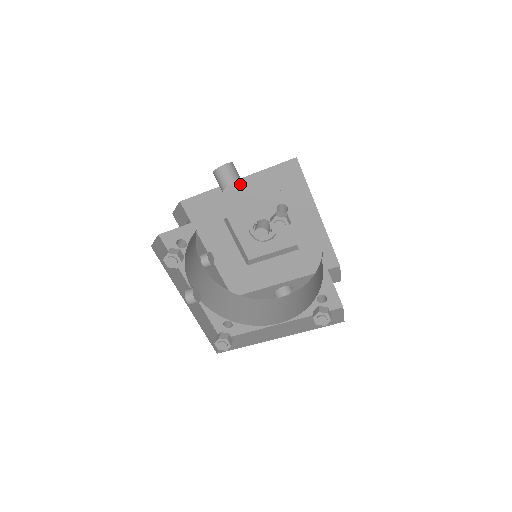
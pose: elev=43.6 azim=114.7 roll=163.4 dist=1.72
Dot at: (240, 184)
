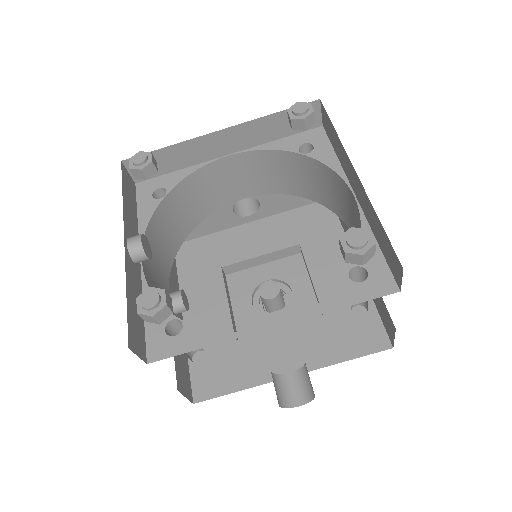
Dot at: (256, 226)
